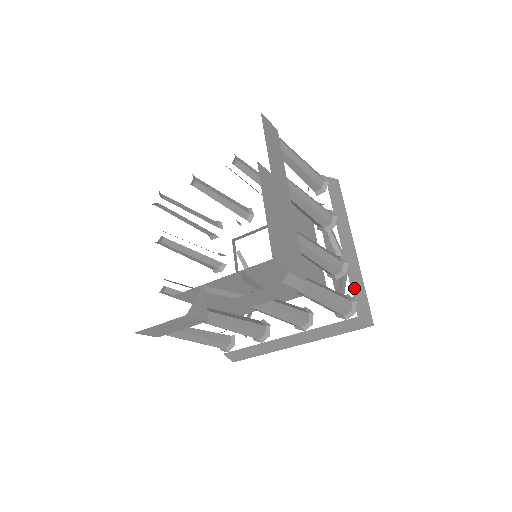
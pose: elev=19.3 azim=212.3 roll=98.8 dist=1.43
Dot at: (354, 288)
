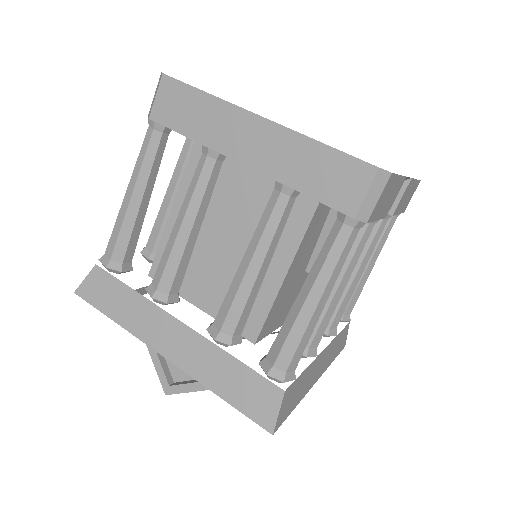
Dot at: occluded
